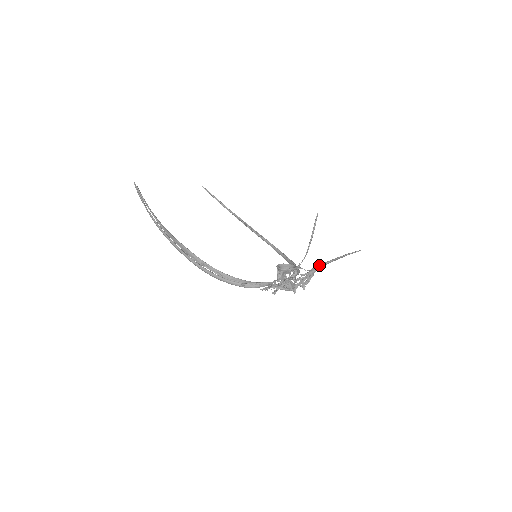
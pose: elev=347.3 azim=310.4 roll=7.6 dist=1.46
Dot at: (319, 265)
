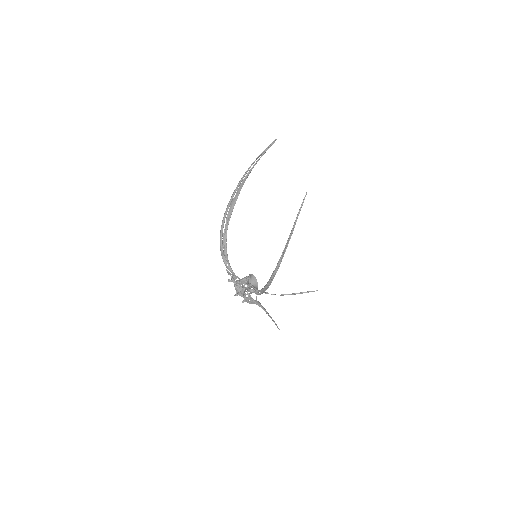
Dot at: occluded
